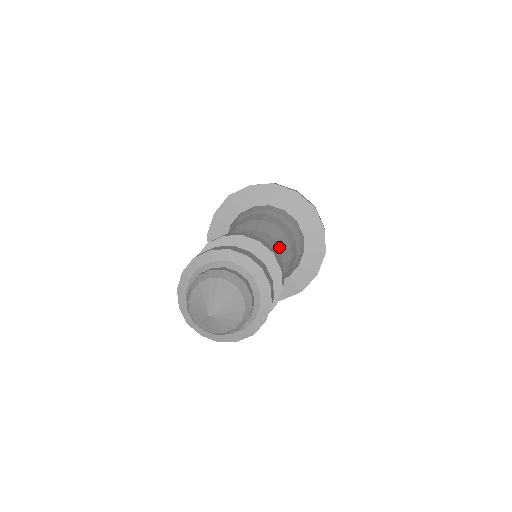
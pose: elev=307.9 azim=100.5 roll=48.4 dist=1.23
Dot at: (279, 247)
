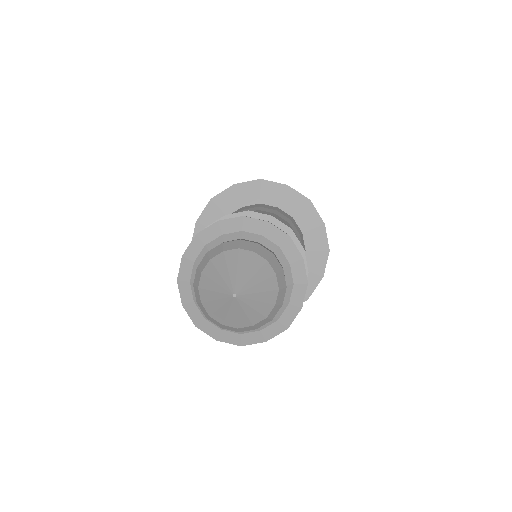
Dot at: occluded
